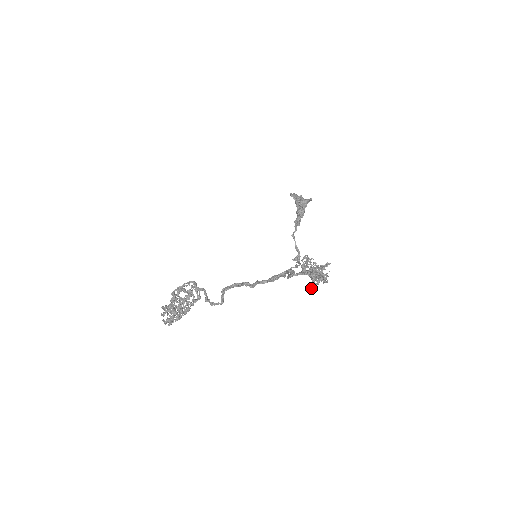
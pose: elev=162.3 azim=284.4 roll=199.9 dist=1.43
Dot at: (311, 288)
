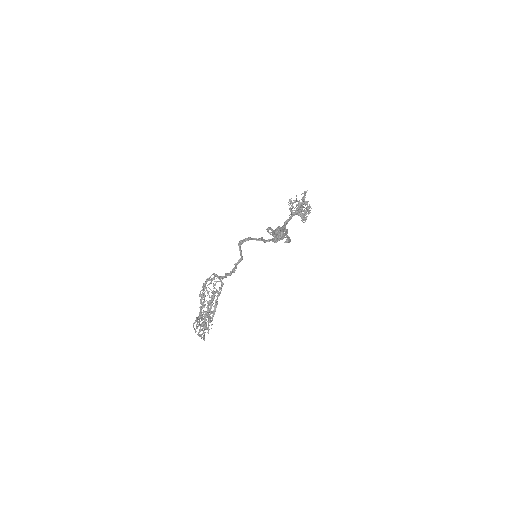
Dot at: occluded
